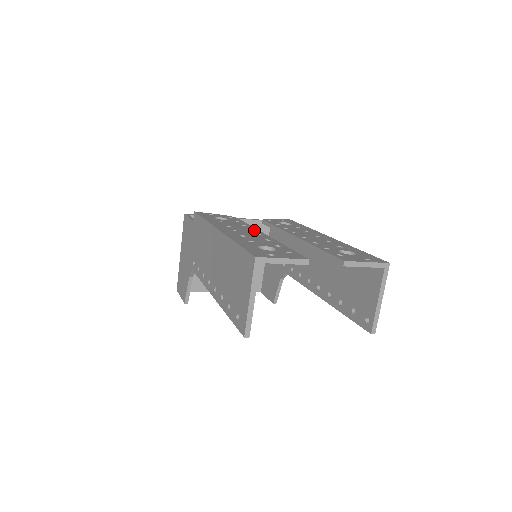
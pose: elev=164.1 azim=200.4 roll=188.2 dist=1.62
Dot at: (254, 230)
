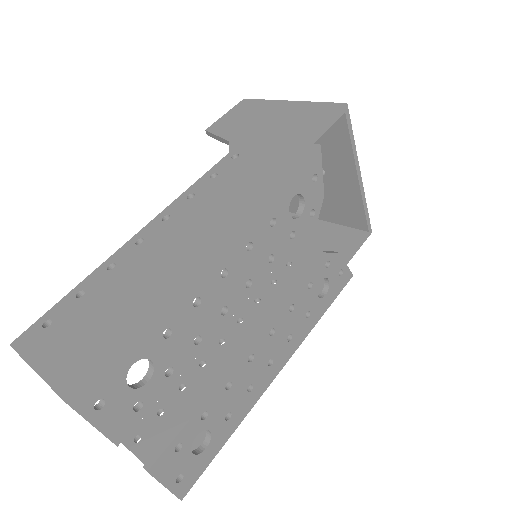
Dot at: (248, 289)
